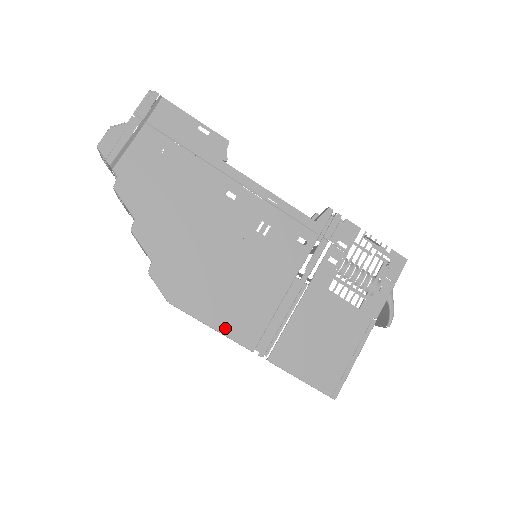
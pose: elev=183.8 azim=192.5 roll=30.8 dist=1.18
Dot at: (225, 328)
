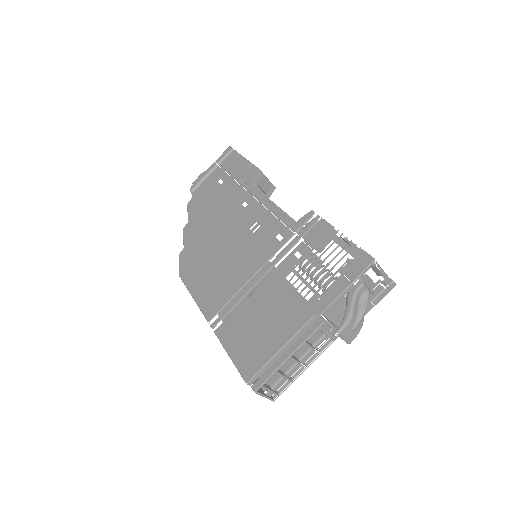
Dot at: (200, 299)
